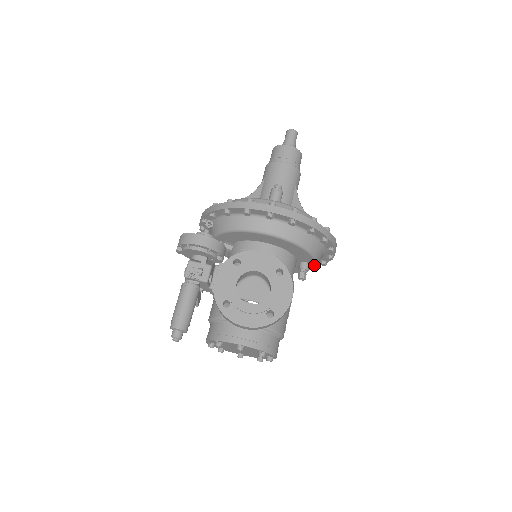
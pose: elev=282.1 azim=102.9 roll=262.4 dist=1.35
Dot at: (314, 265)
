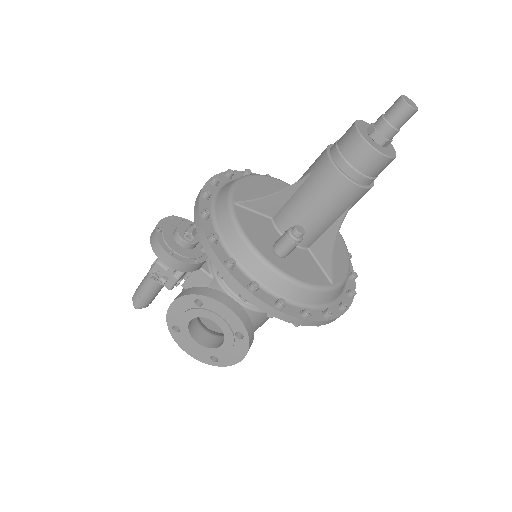
Dot at: occluded
